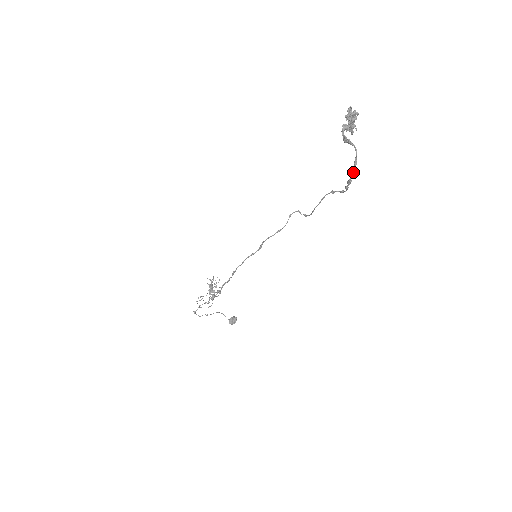
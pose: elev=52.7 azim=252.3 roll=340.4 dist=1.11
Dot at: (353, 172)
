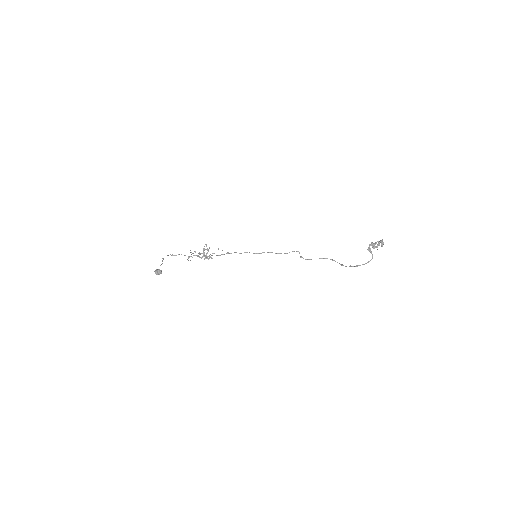
Dot at: (363, 264)
